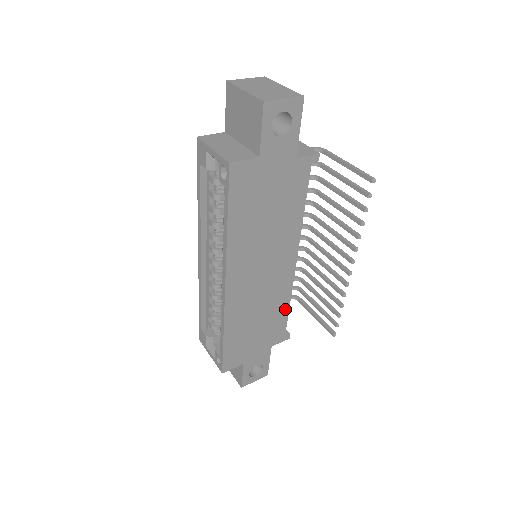
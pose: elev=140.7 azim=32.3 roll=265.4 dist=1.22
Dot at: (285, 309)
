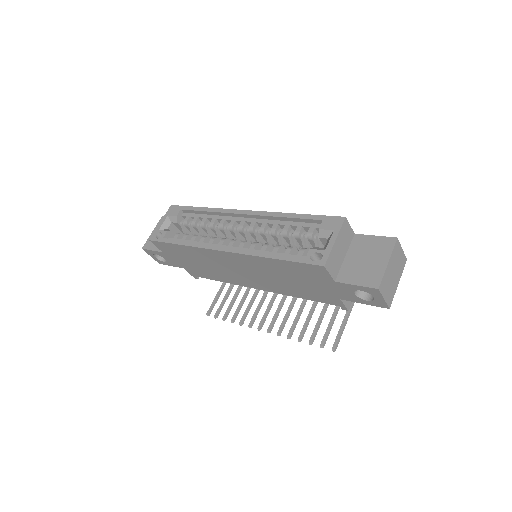
Dot at: (218, 279)
